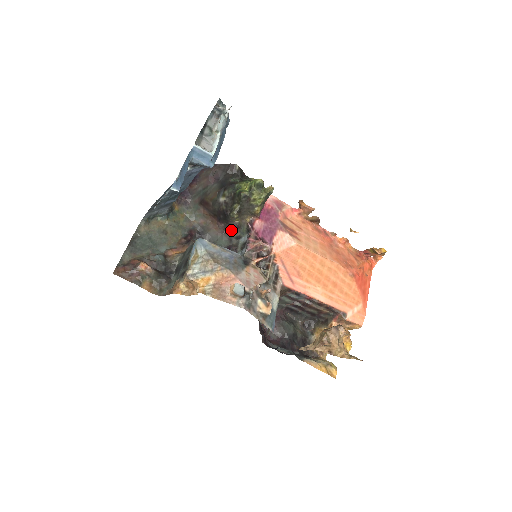
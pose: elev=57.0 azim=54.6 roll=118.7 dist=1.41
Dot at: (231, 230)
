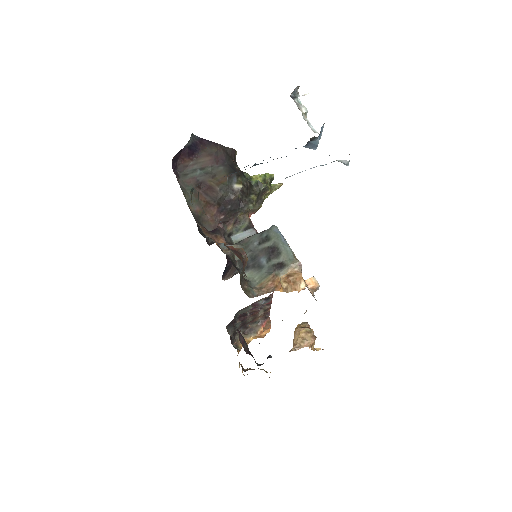
Dot at: (225, 225)
